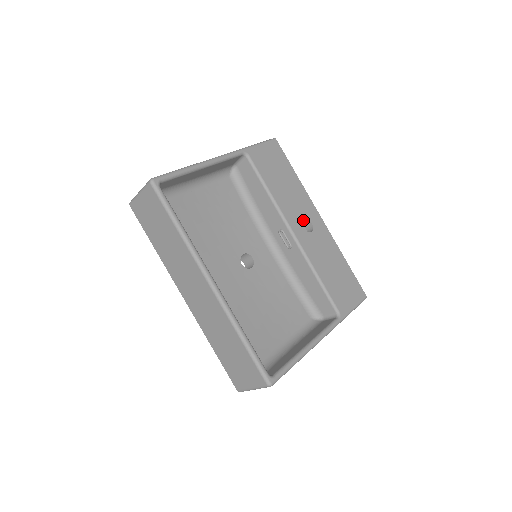
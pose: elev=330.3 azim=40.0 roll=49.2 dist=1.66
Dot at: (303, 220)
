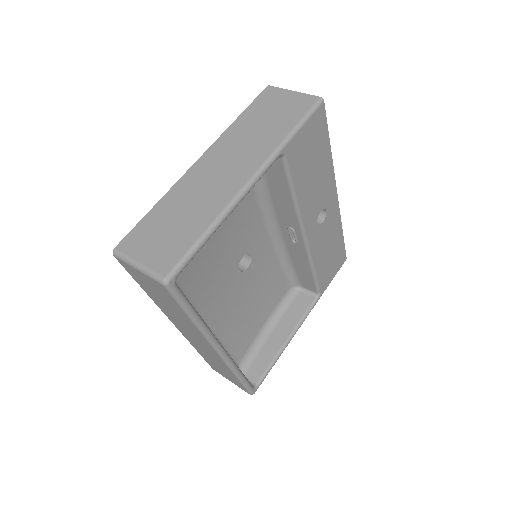
Dot at: (319, 213)
